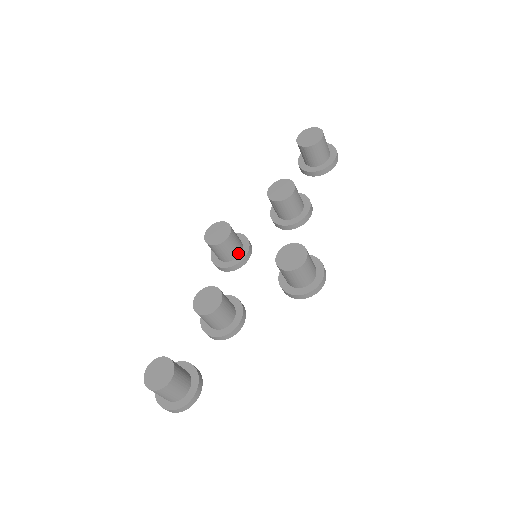
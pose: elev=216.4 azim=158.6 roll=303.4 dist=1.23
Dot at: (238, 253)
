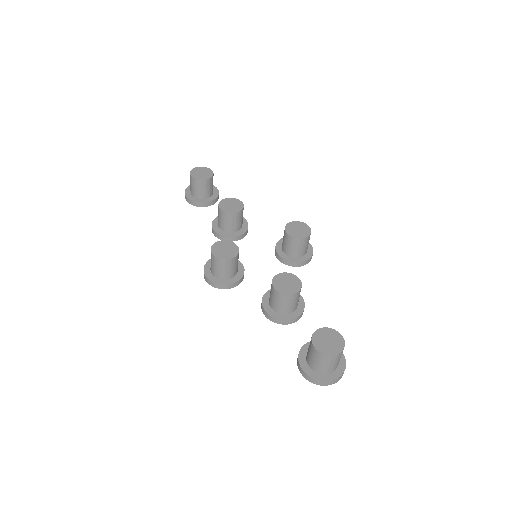
Dot at: occluded
